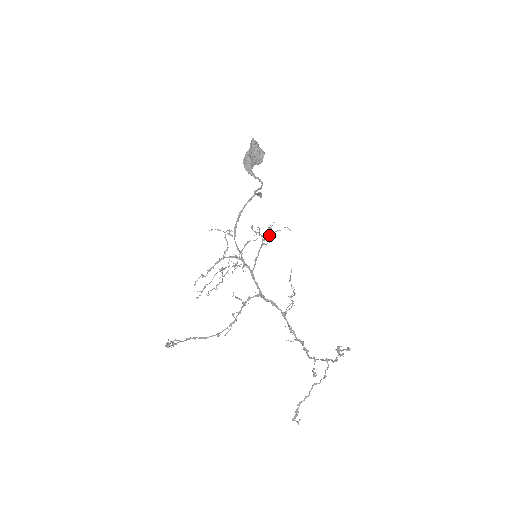
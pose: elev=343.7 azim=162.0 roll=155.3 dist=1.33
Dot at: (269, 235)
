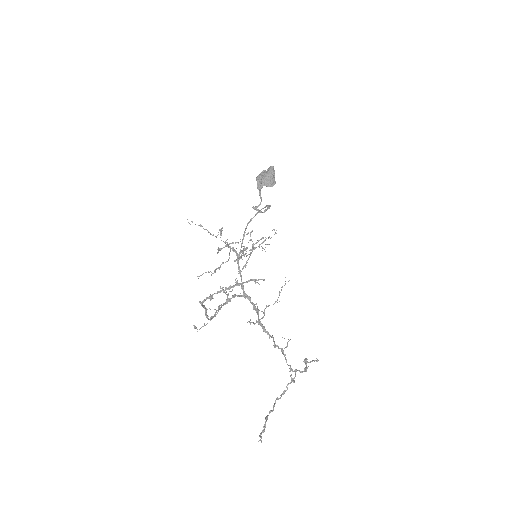
Dot at: (259, 246)
